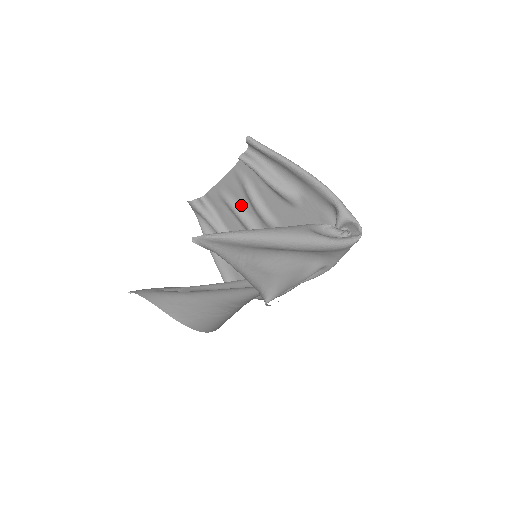
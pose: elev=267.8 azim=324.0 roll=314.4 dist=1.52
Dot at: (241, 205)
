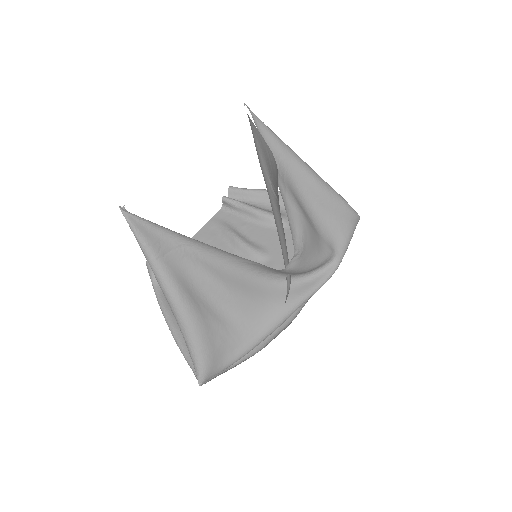
Dot at: occluded
